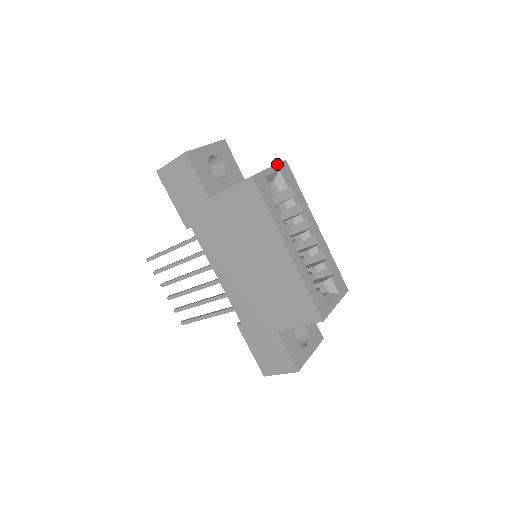
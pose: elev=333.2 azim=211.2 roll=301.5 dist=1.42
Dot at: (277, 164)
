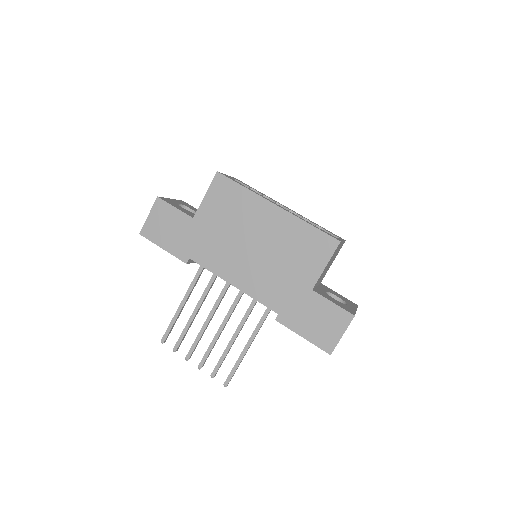
Dot at: occluded
